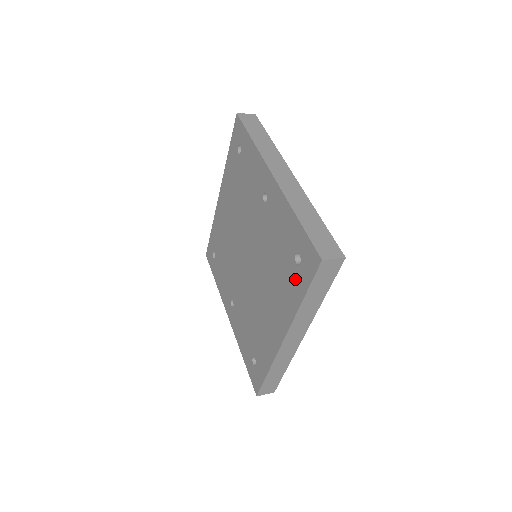
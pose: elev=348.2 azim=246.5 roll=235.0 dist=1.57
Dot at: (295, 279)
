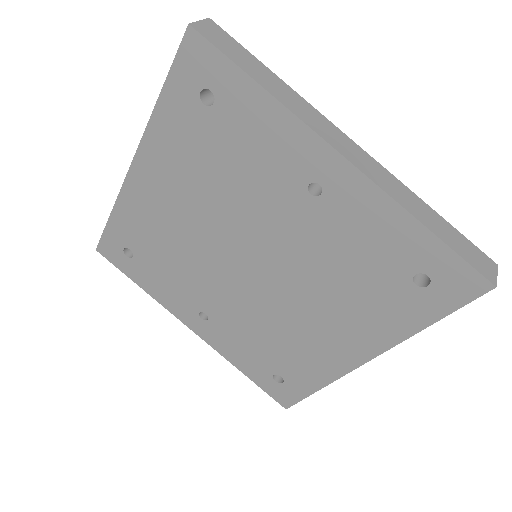
Dot at: (410, 303)
